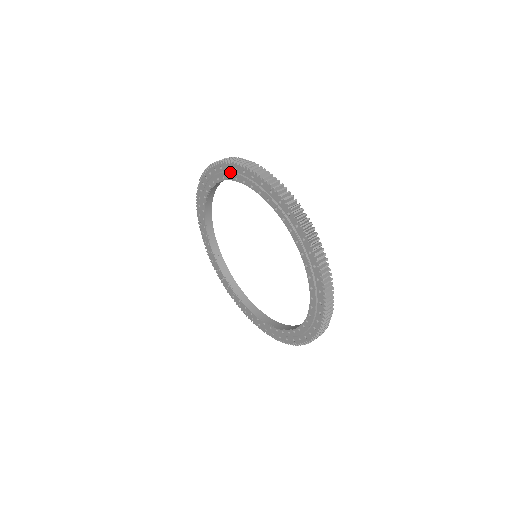
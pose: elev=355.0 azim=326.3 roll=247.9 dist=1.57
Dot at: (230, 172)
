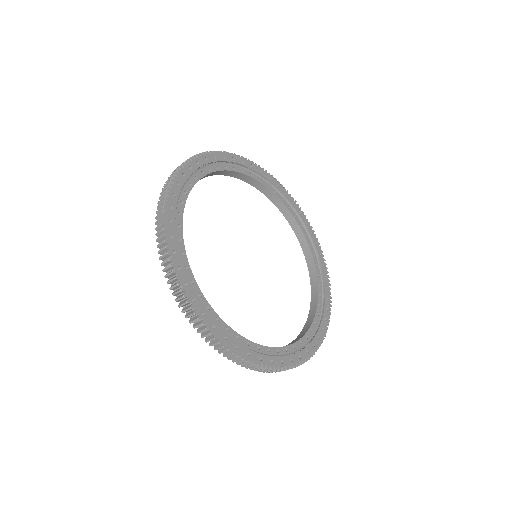
Dot at: occluded
